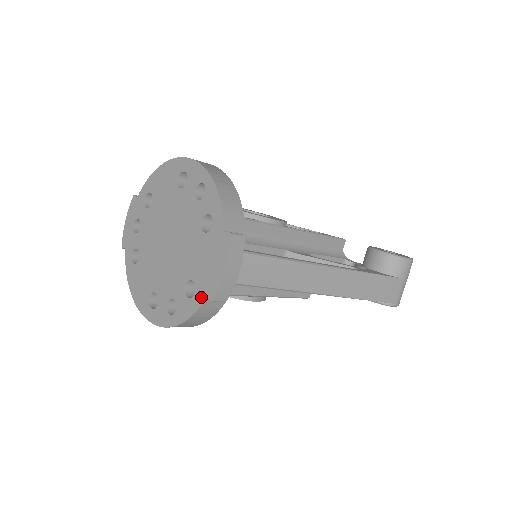
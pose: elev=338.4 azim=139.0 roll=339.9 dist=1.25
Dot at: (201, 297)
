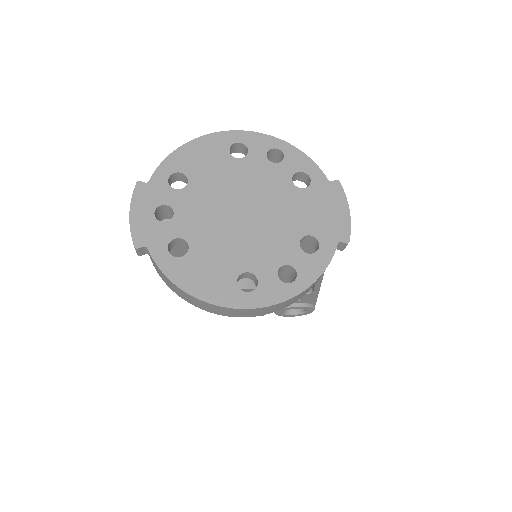
Dot at: (331, 245)
